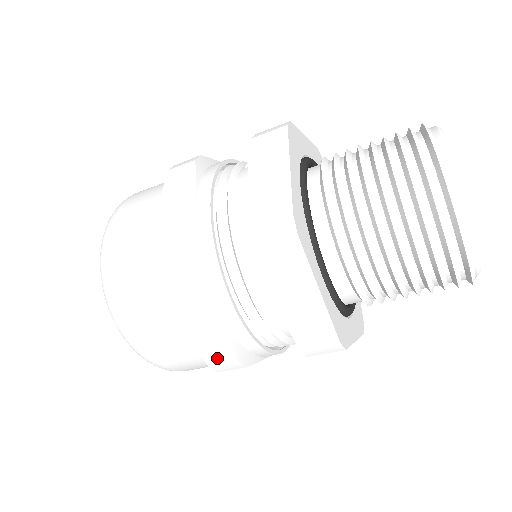
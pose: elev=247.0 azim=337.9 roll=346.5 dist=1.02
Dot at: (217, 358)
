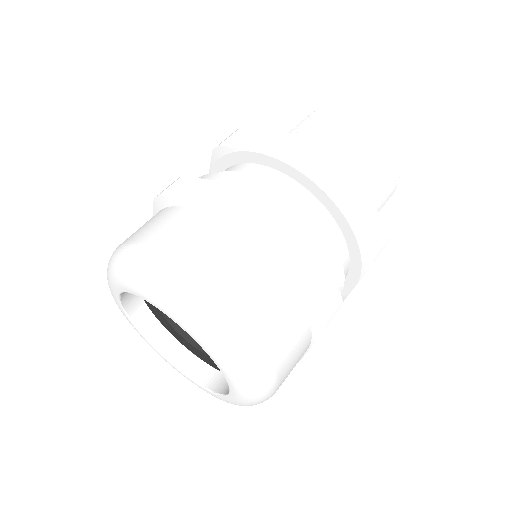
Dot at: (325, 300)
